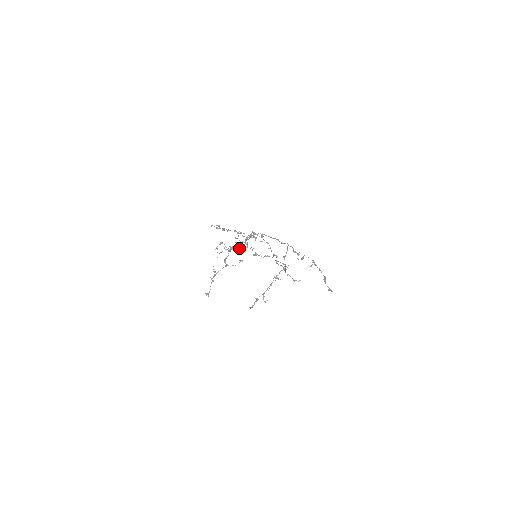
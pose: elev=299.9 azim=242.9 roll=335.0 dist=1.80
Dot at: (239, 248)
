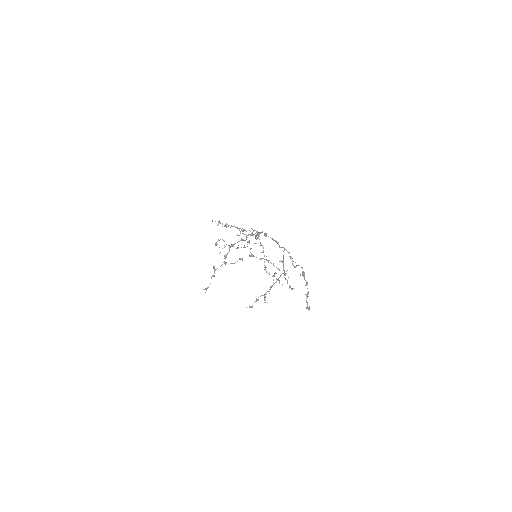
Dot at: occluded
